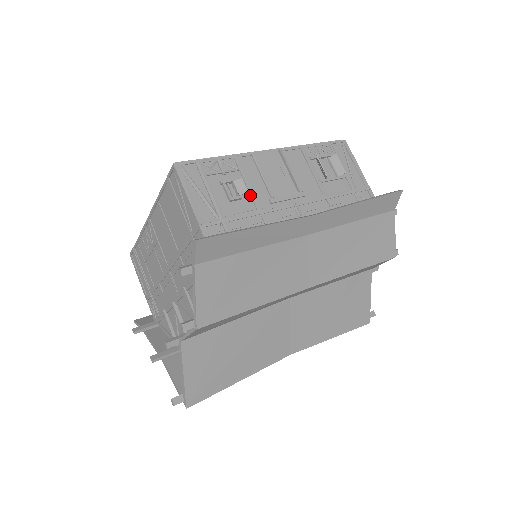
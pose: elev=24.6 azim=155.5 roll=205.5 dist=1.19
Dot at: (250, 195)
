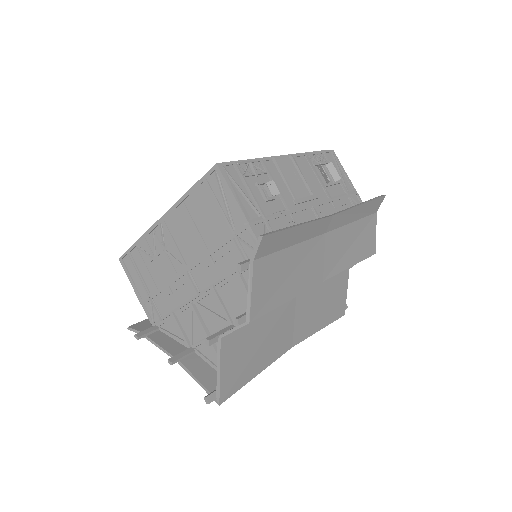
Dot at: (279, 196)
